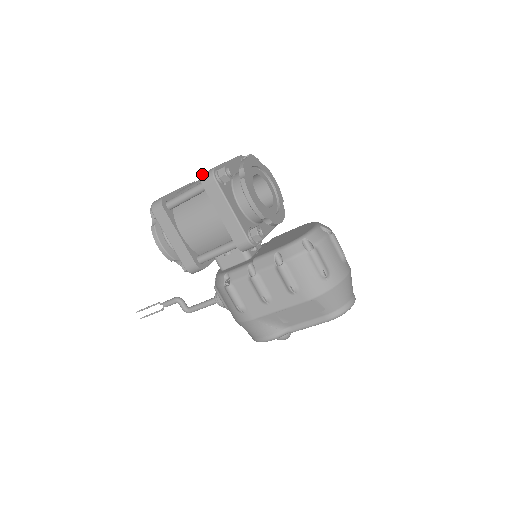
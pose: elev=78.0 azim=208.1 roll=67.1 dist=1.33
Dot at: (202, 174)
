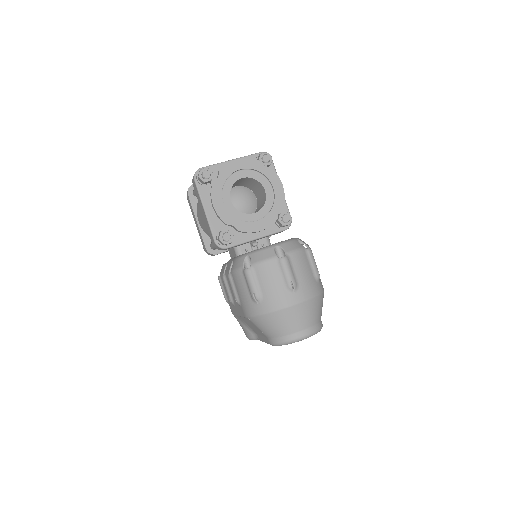
Dot at: occluded
